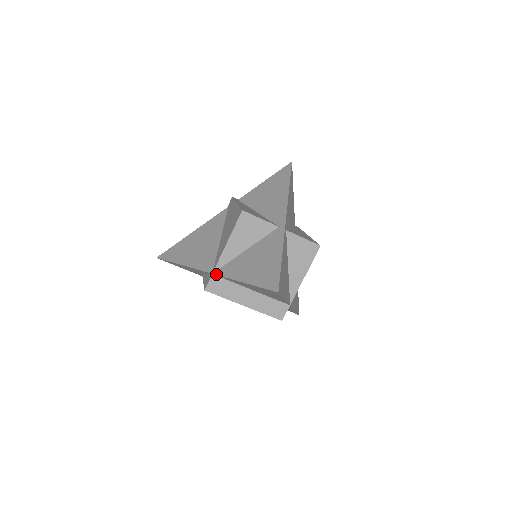
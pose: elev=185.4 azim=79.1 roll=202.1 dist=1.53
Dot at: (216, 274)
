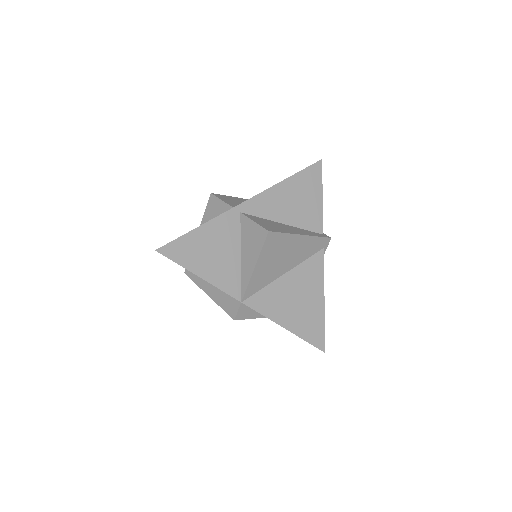
Dot at: occluded
